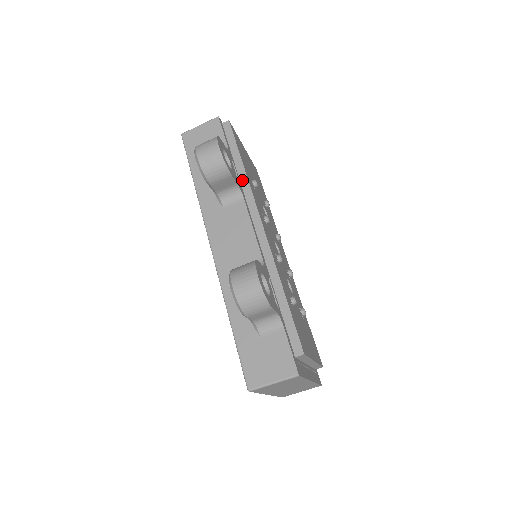
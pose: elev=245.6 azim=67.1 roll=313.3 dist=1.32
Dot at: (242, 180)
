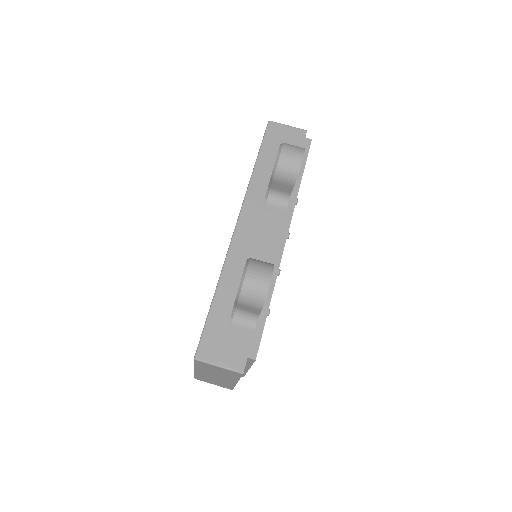
Dot at: (293, 193)
